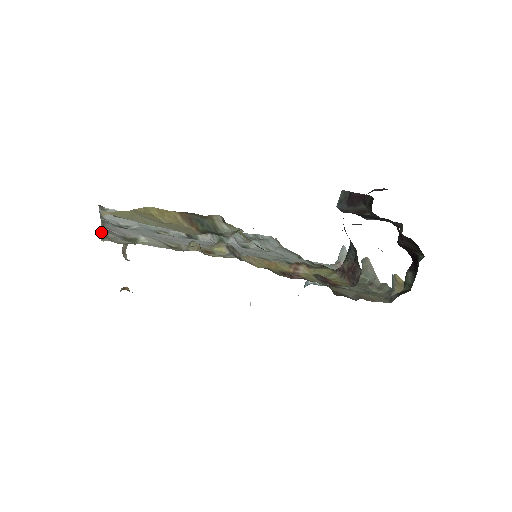
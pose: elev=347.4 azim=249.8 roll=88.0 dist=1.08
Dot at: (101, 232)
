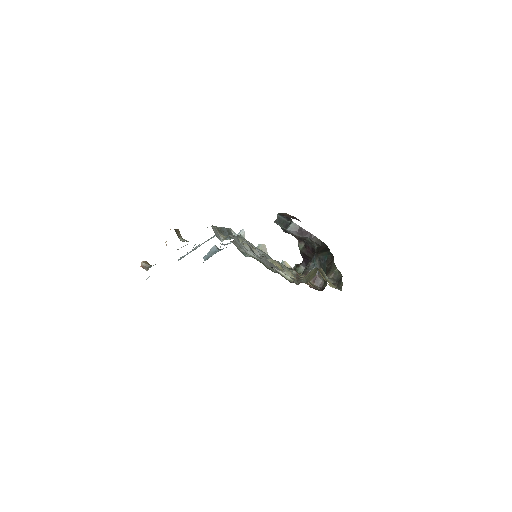
Dot at: (175, 231)
